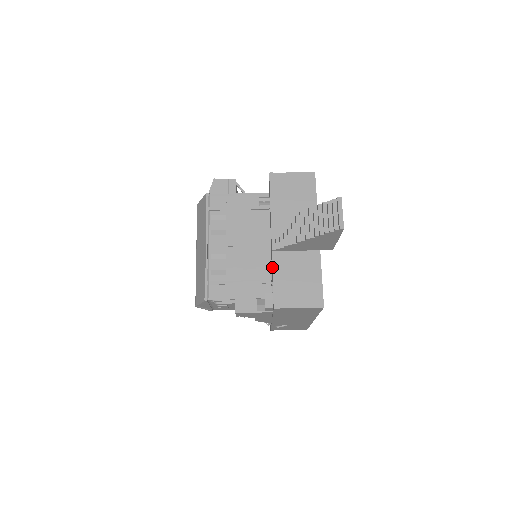
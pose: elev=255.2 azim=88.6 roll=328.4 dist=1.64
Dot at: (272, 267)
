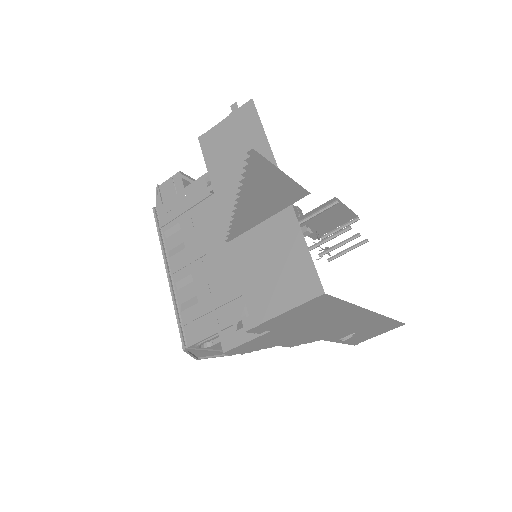
Dot at: occluded
